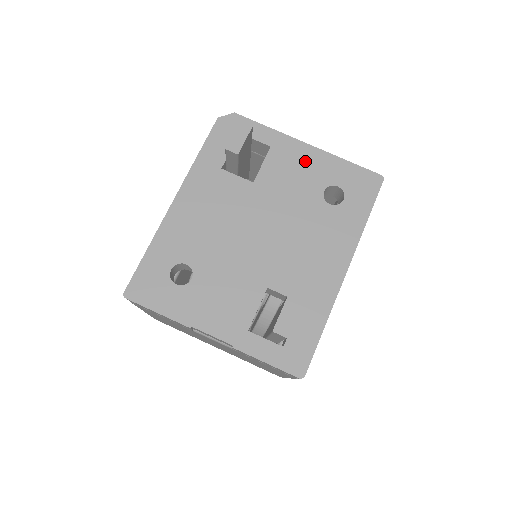
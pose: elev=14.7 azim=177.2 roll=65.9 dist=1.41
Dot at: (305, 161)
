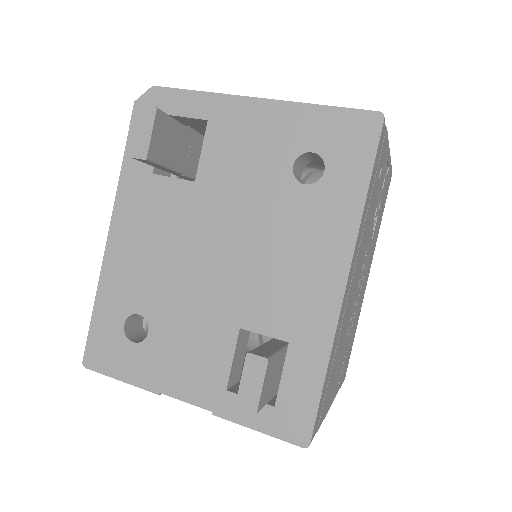
Dot at: (258, 127)
